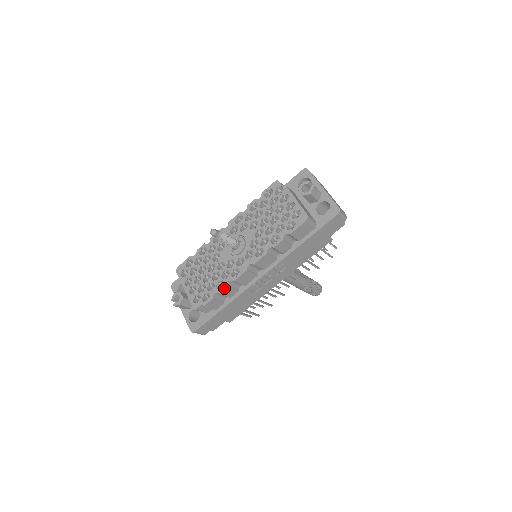
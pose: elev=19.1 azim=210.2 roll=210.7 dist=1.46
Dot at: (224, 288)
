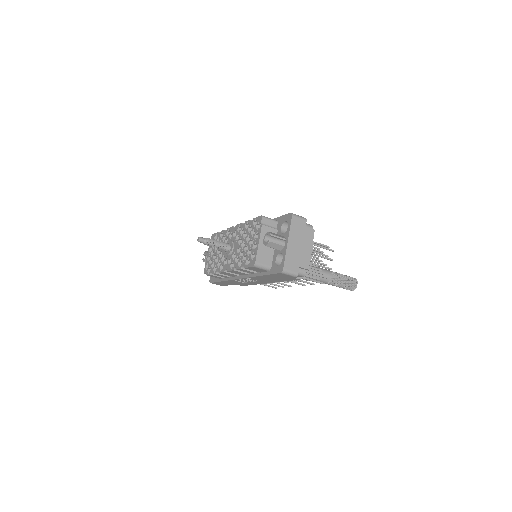
Dot at: (215, 273)
